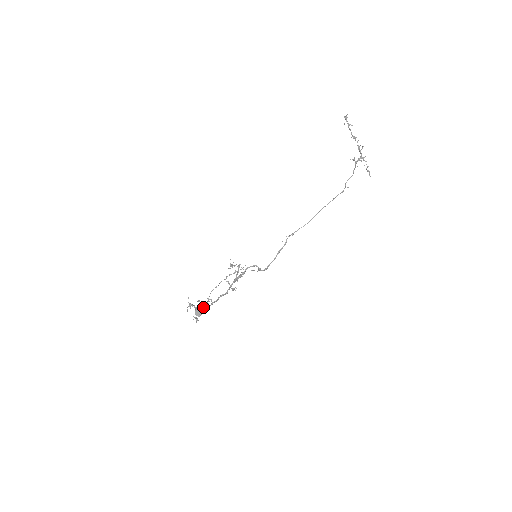
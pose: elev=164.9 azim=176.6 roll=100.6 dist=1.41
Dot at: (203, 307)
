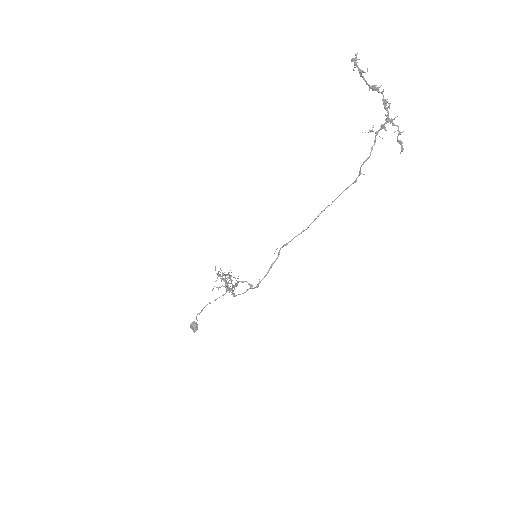
Dot at: (196, 324)
